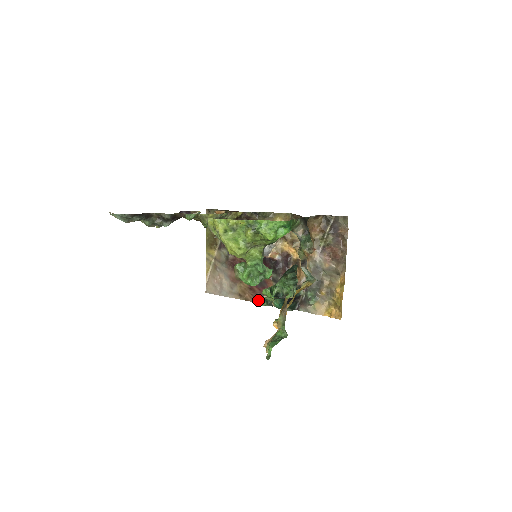
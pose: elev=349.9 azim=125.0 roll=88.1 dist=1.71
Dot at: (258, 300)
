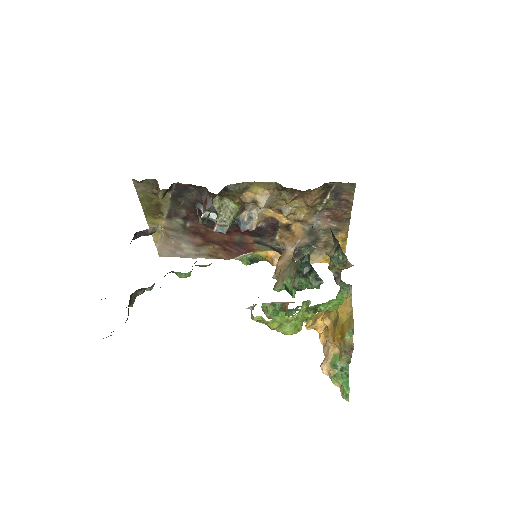
Dot at: (236, 257)
